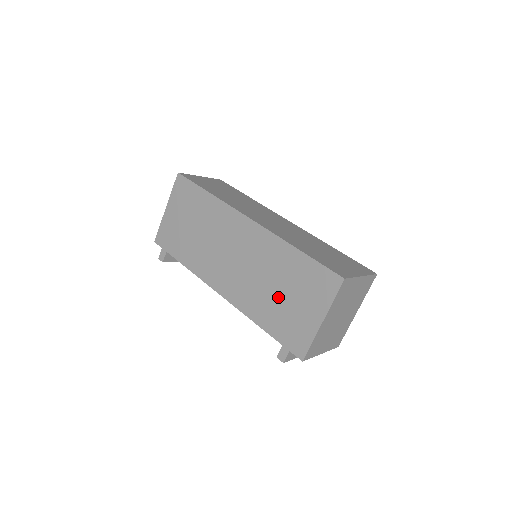
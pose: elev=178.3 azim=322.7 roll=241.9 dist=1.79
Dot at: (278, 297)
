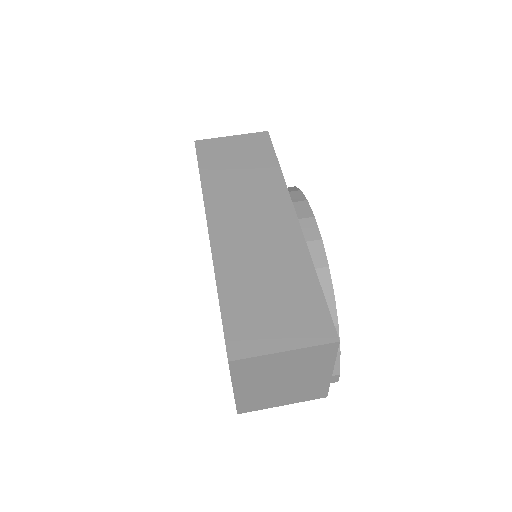
Dot at: occluded
